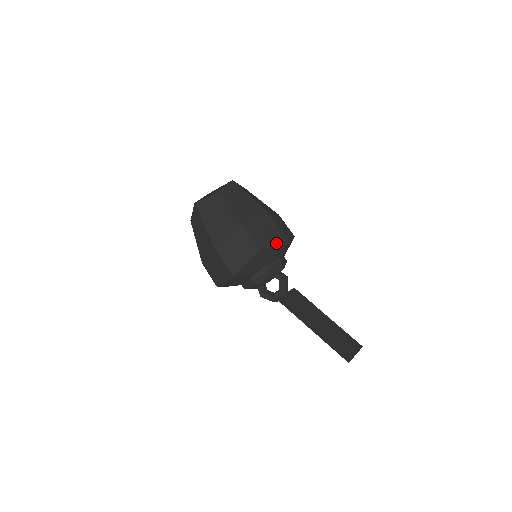
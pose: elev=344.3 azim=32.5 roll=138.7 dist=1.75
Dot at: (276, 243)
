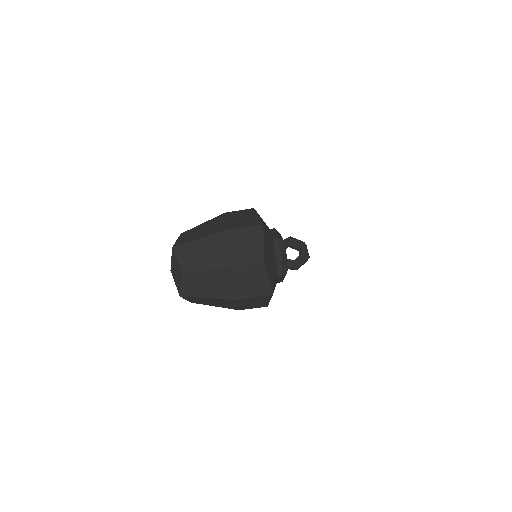
Dot at: occluded
